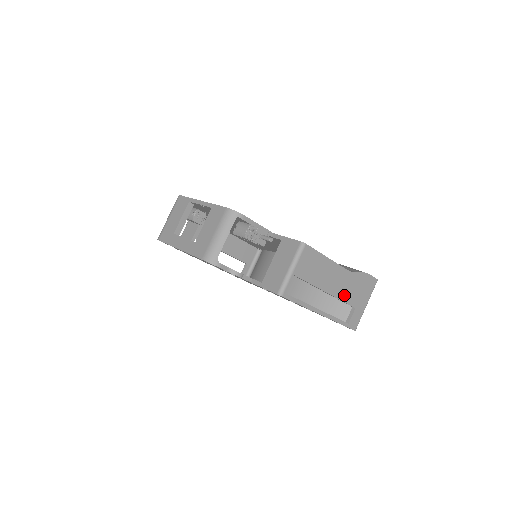
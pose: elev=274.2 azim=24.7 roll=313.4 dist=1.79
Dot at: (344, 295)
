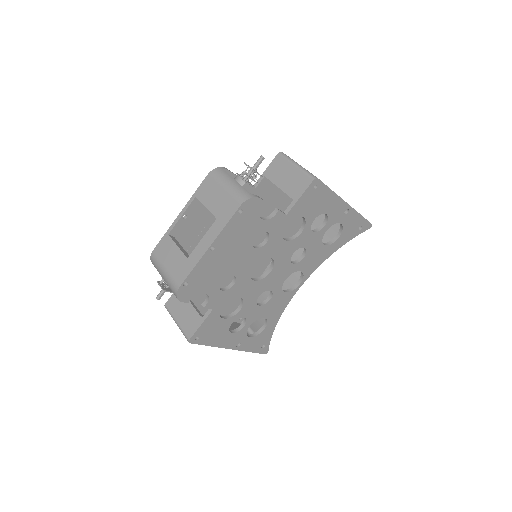
Dot at: occluded
